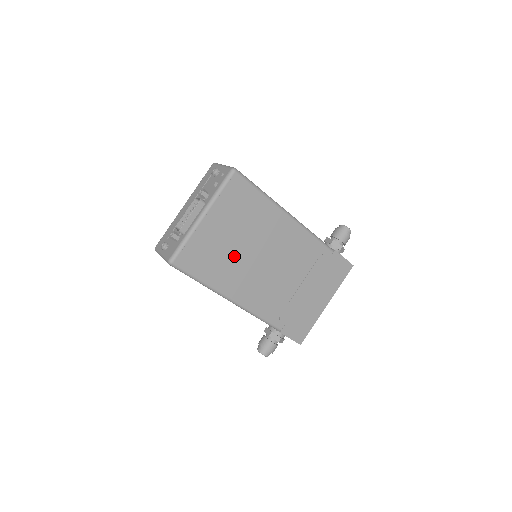
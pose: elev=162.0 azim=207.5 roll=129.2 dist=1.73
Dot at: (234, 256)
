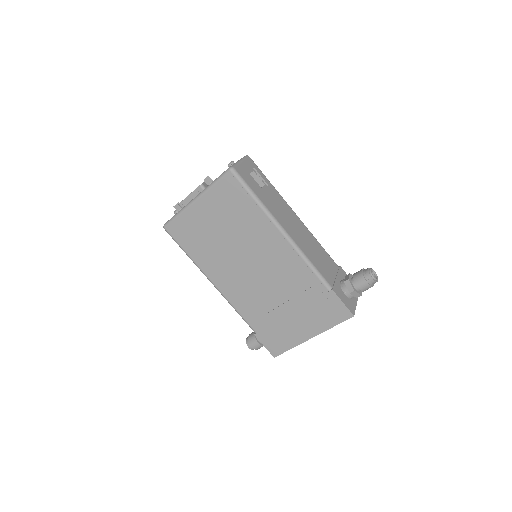
Dot at: (219, 246)
